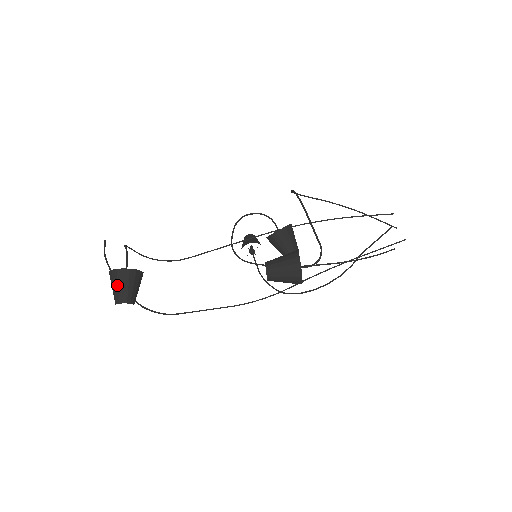
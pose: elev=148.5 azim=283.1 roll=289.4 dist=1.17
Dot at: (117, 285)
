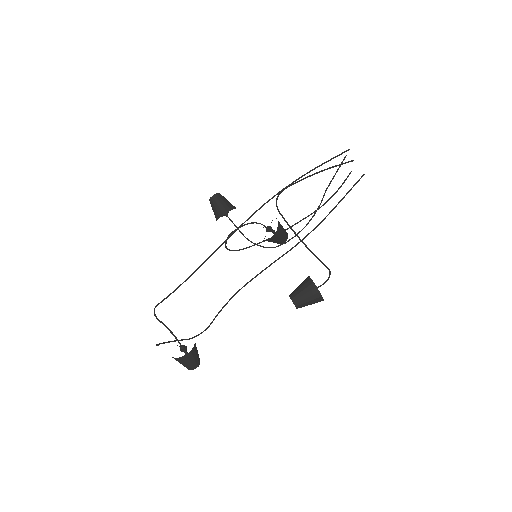
Dot at: (186, 364)
